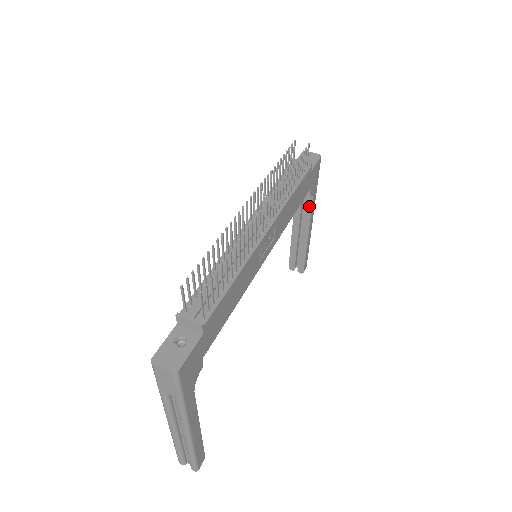
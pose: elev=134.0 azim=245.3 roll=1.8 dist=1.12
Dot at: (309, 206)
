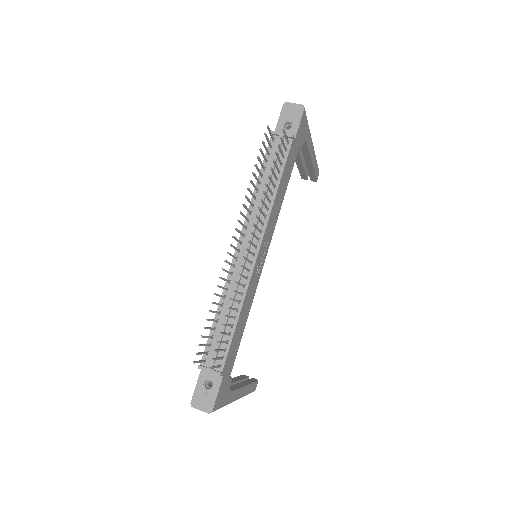
Dot at: (305, 146)
